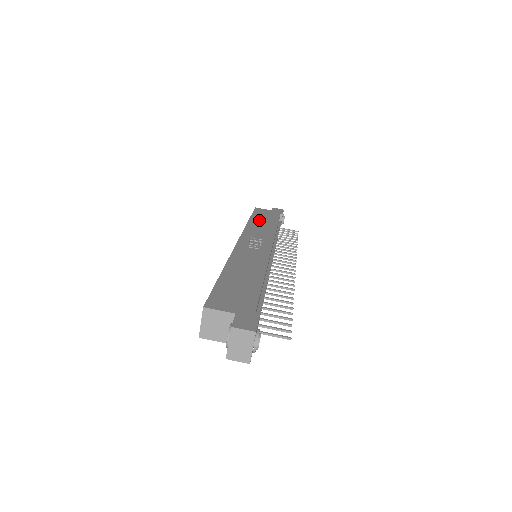
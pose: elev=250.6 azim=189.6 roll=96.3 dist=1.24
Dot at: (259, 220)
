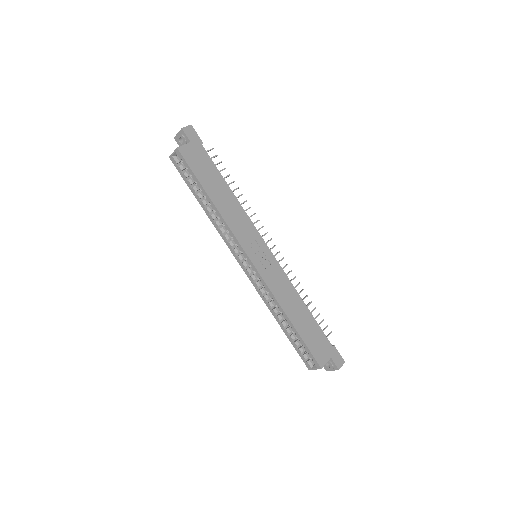
Dot at: (214, 191)
